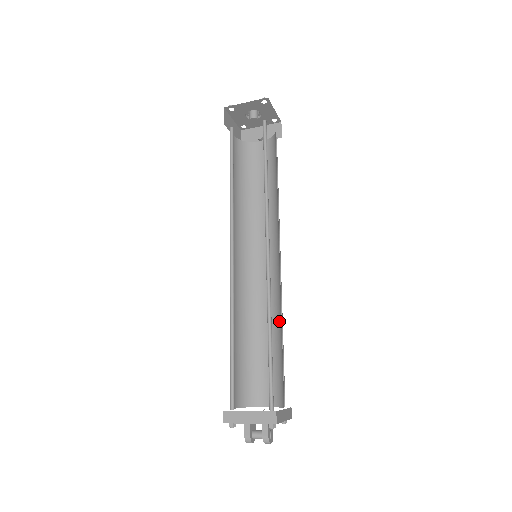
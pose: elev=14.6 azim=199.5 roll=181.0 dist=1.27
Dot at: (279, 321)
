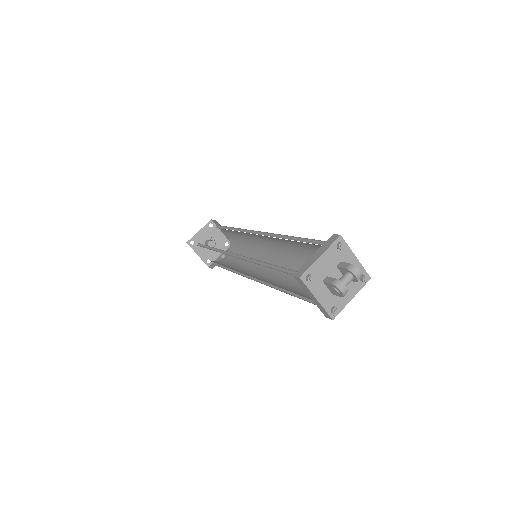
Dot at: (303, 262)
